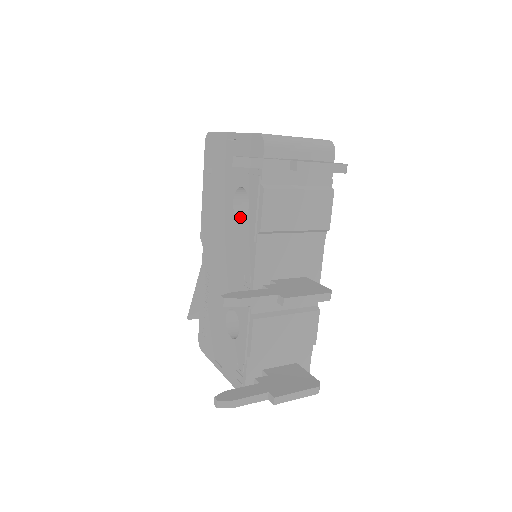
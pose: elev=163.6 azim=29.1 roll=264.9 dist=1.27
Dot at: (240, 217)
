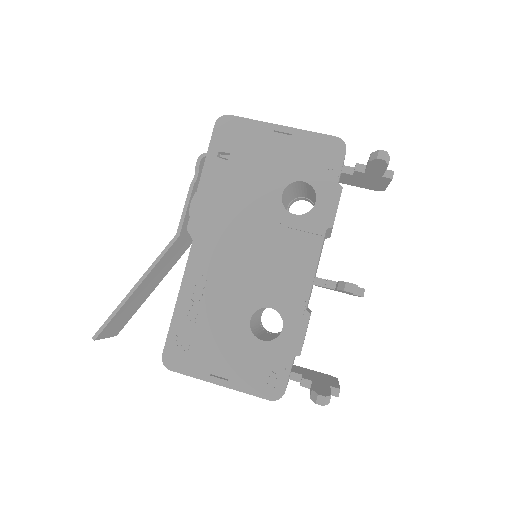
Dot at: (288, 211)
